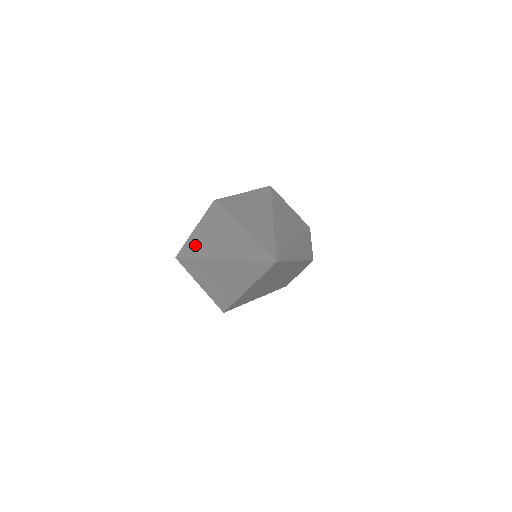
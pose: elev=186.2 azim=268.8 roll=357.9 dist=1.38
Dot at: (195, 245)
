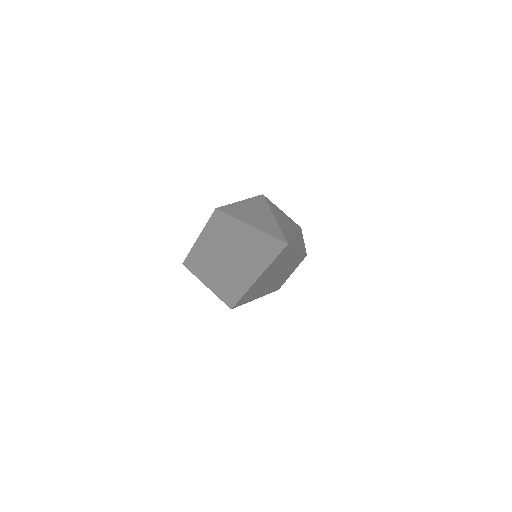
Dot at: (202, 249)
